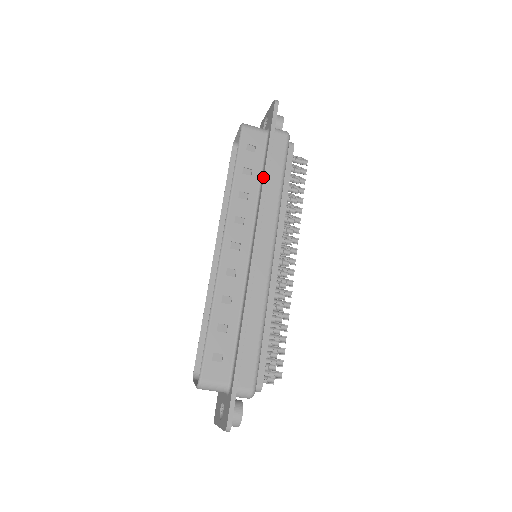
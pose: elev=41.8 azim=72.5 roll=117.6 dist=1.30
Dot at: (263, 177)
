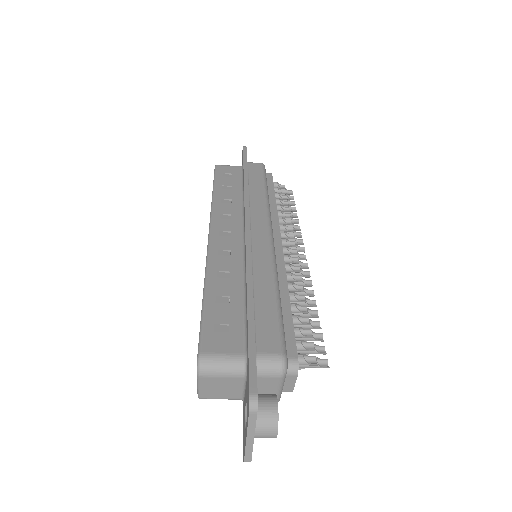
Dot at: occluded
